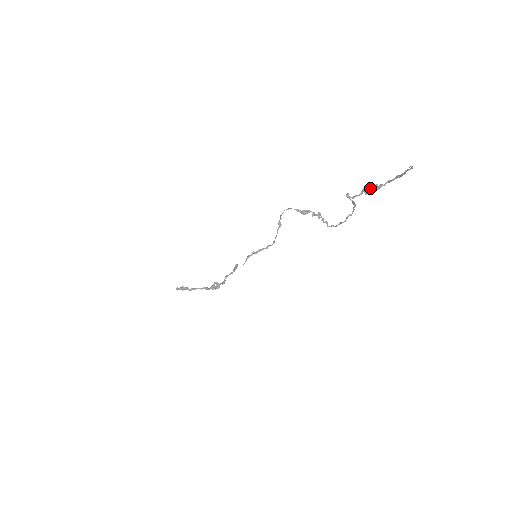
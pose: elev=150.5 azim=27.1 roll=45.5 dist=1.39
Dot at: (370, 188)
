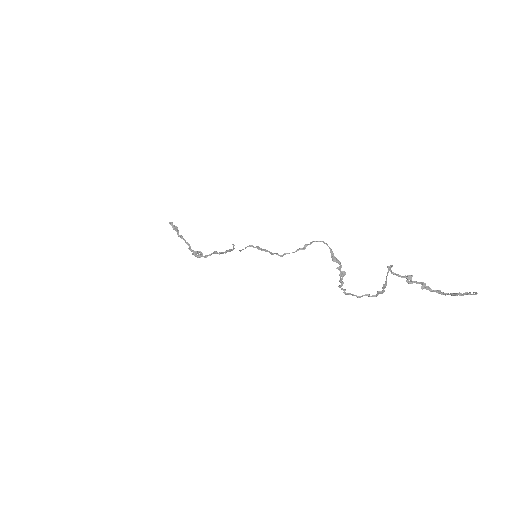
Dot at: (416, 281)
